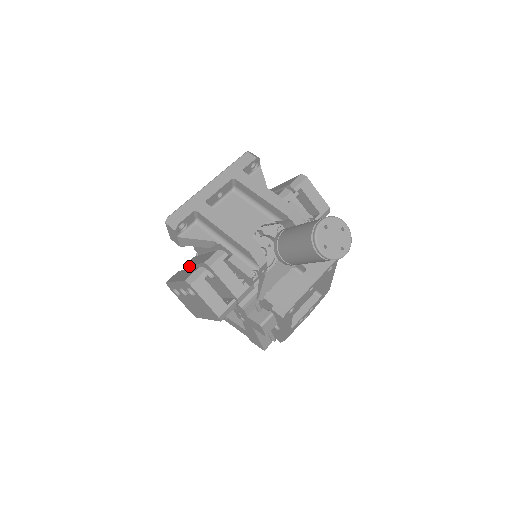
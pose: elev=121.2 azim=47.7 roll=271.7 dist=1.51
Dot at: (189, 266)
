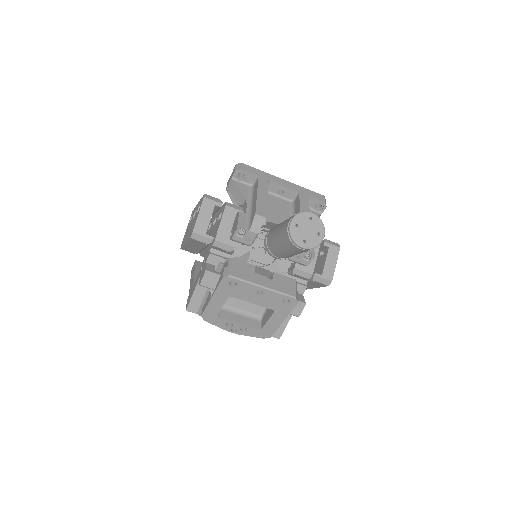
Dot at: occluded
